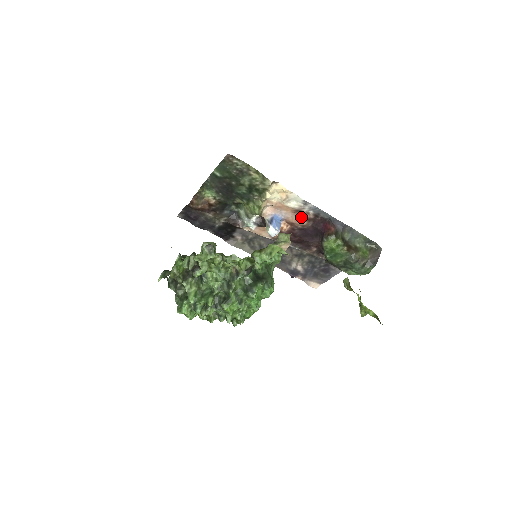
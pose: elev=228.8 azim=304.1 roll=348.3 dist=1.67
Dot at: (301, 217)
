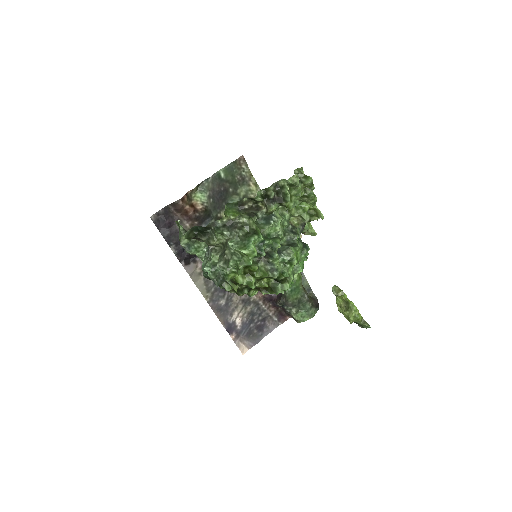
Dot at: occluded
